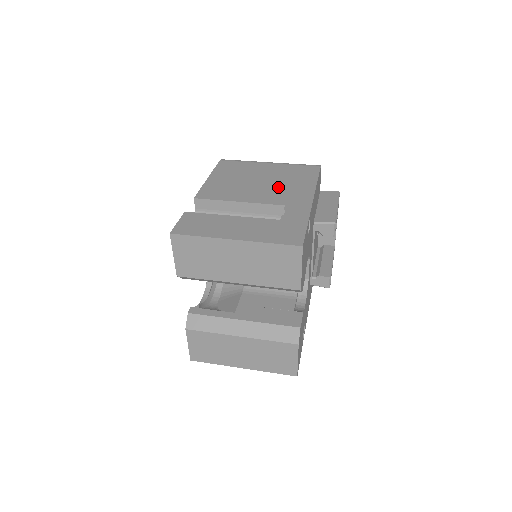
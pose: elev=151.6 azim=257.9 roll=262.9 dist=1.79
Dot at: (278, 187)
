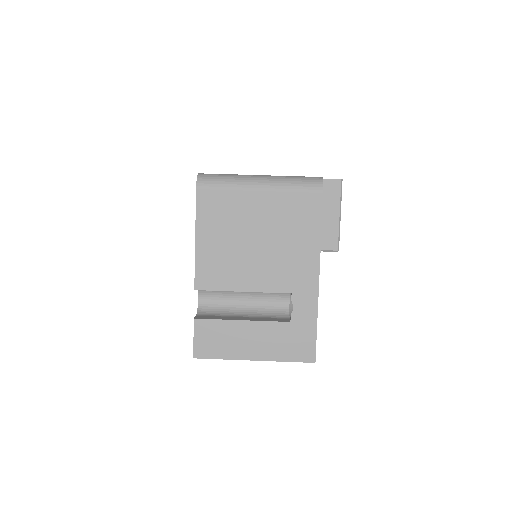
Dot at: (279, 254)
